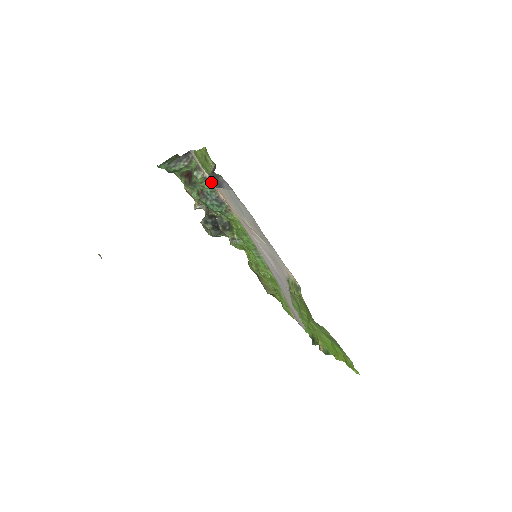
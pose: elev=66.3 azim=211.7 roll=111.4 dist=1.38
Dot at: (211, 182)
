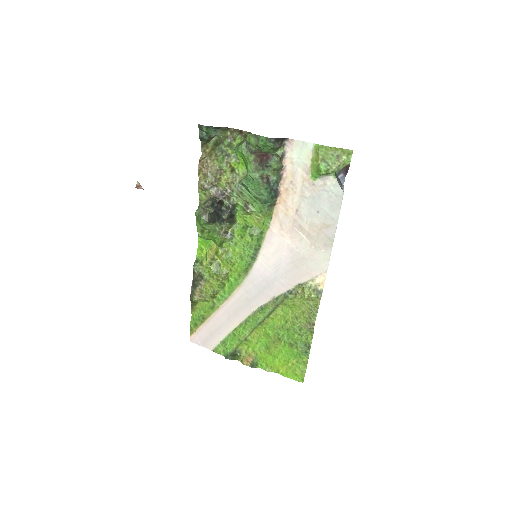
Dot at: (283, 174)
